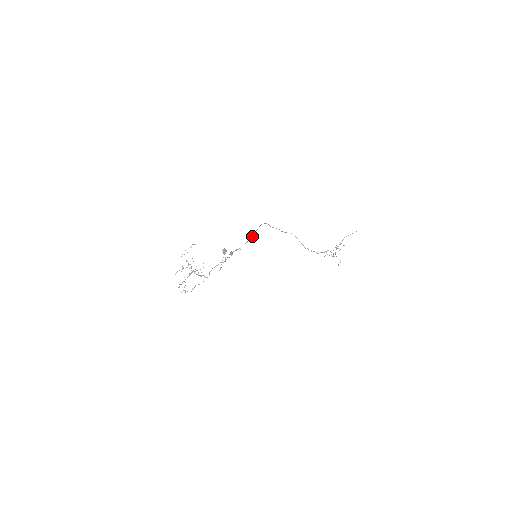
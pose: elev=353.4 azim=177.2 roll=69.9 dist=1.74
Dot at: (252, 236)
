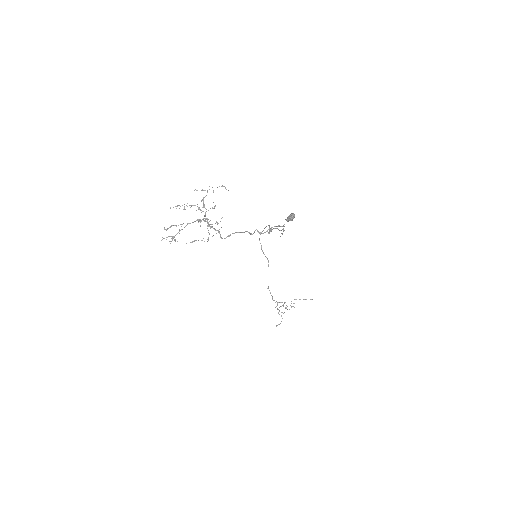
Dot at: occluded
